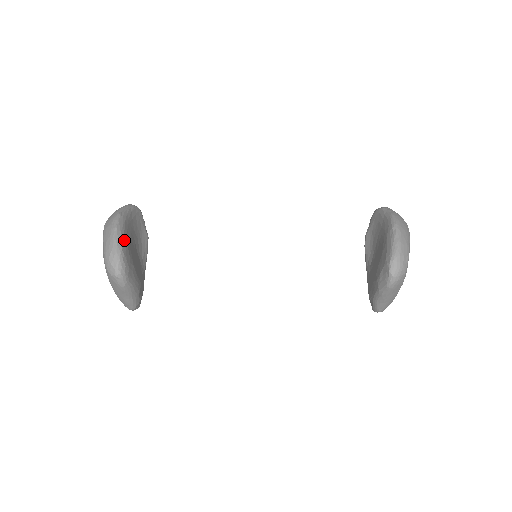
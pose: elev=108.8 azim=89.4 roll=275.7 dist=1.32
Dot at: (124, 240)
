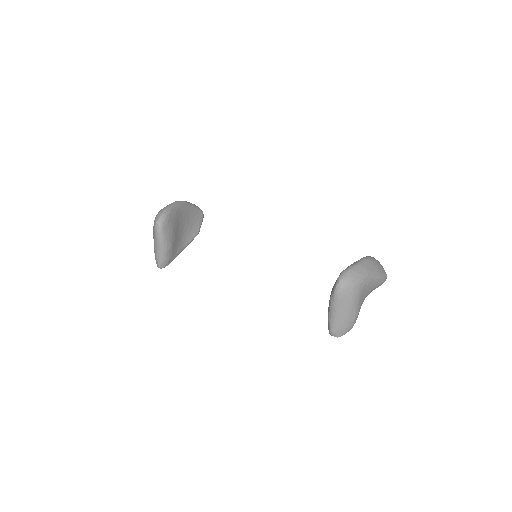
Dot at: (176, 210)
